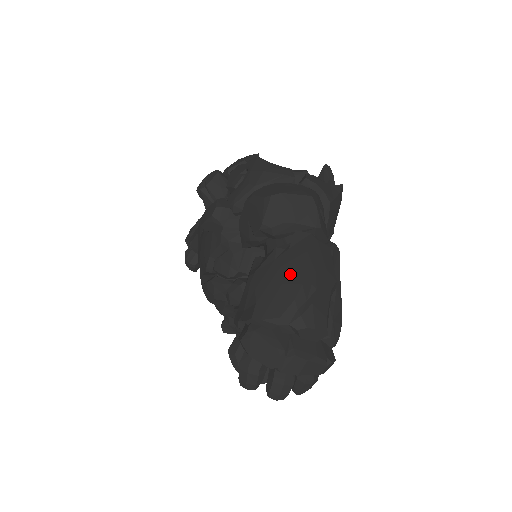
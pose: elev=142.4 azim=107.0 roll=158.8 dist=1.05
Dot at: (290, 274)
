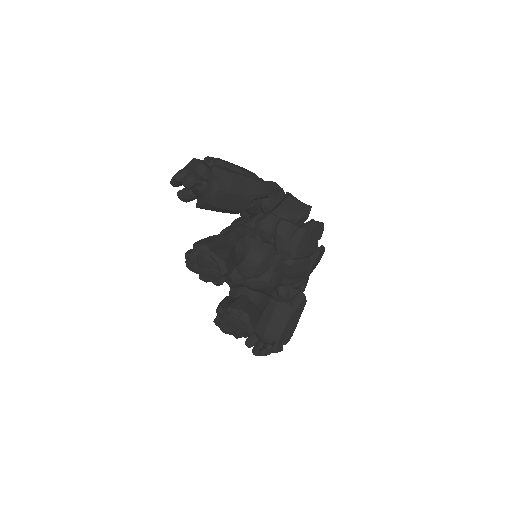
Dot at: occluded
